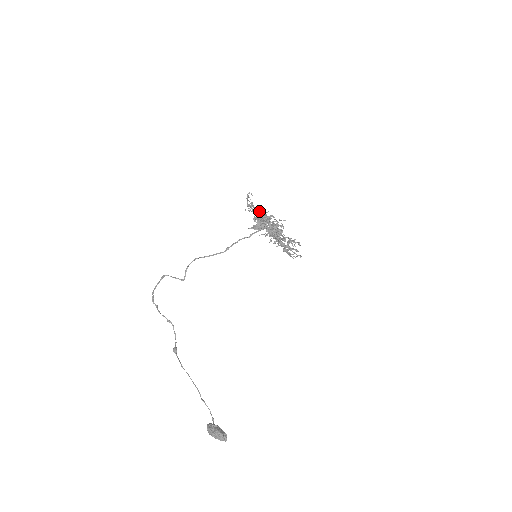
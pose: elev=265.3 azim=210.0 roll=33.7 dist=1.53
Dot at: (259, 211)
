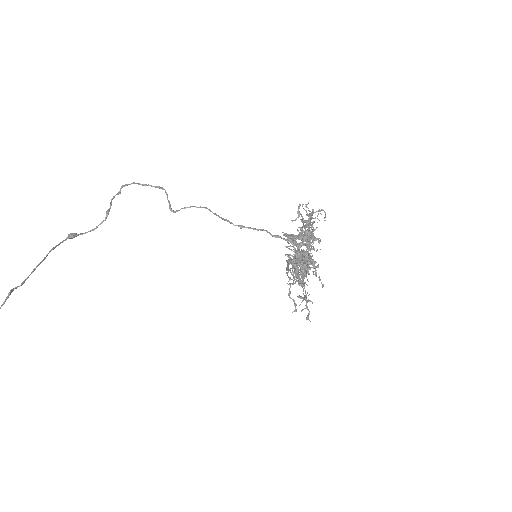
Dot at: occluded
